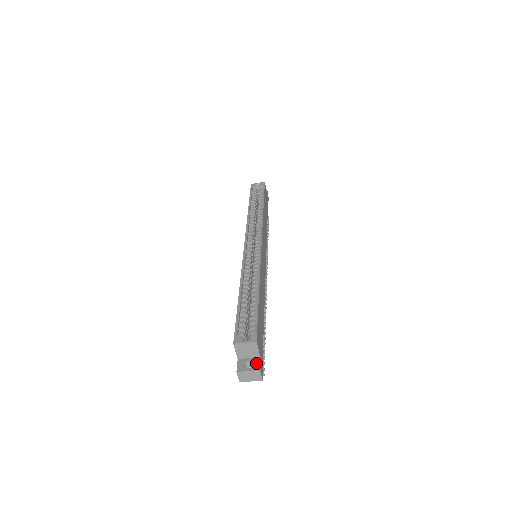
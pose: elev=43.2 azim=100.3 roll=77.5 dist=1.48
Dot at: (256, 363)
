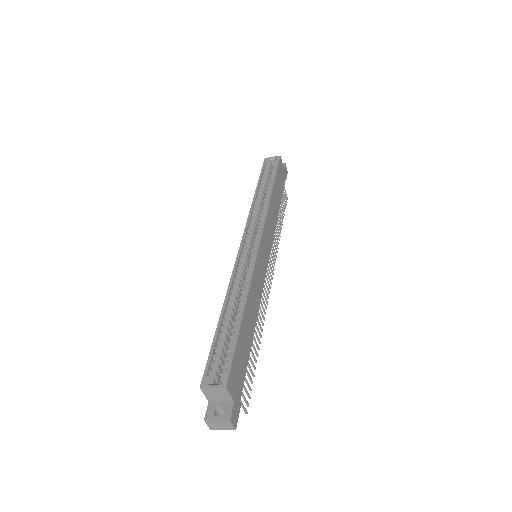
Dot at: (228, 410)
